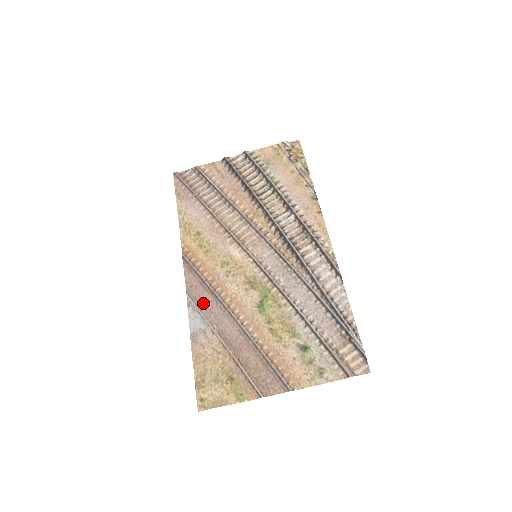
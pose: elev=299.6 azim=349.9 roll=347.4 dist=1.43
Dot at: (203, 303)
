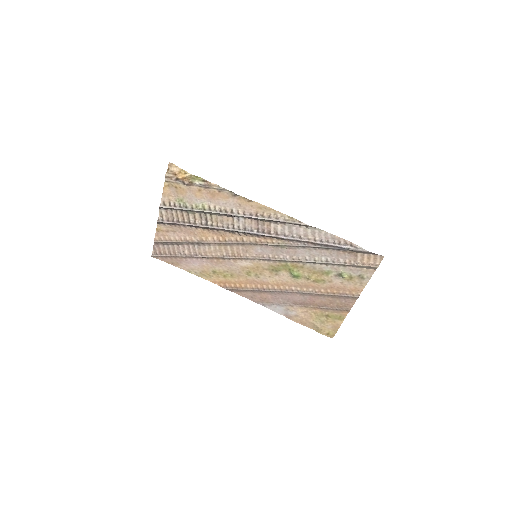
Dot at: (268, 299)
